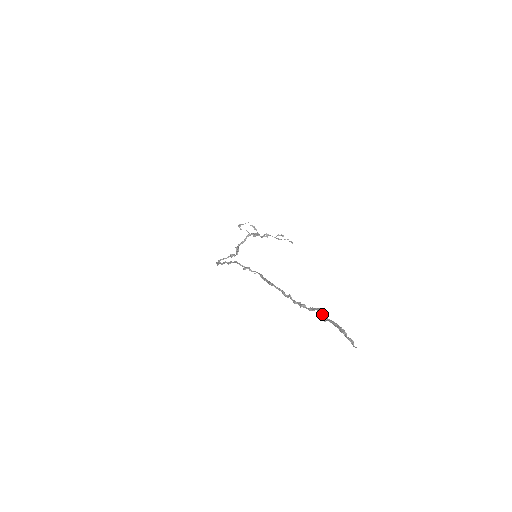
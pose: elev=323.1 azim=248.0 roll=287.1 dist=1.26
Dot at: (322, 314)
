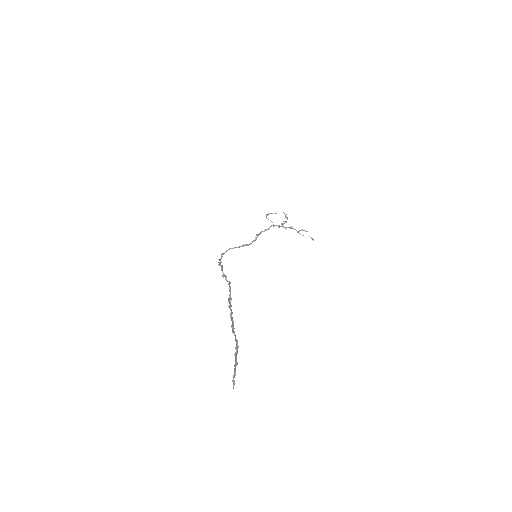
Dot at: (235, 348)
